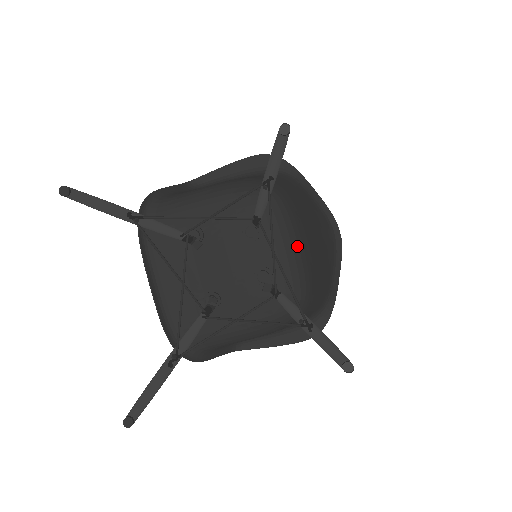
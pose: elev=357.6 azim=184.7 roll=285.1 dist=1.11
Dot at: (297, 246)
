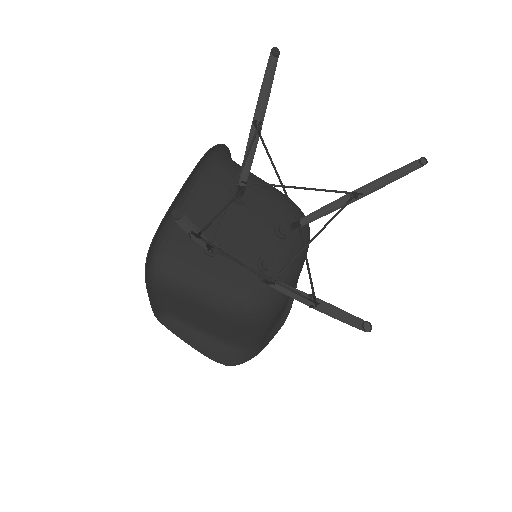
Dot at: (298, 272)
